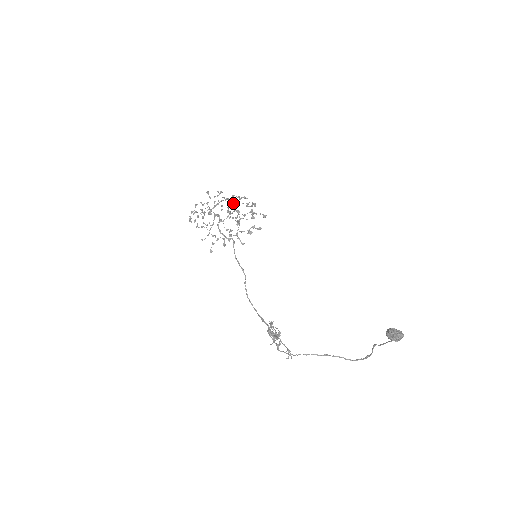
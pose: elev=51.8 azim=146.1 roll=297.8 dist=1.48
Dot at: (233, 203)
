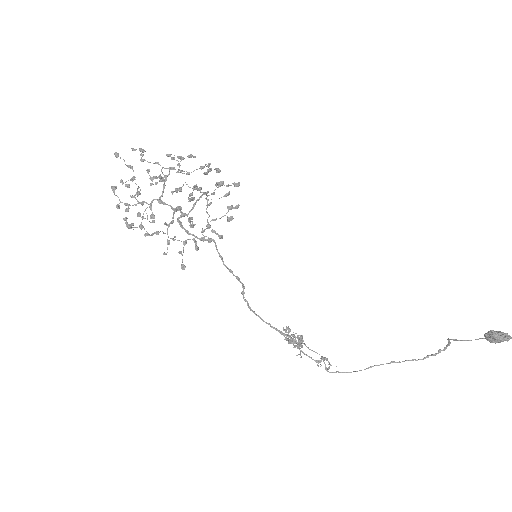
Dot at: (179, 172)
